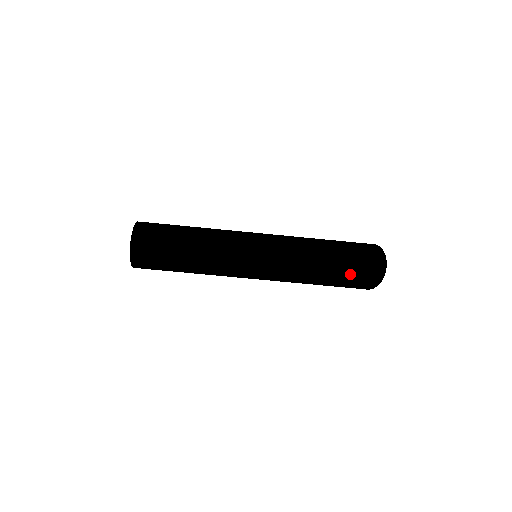
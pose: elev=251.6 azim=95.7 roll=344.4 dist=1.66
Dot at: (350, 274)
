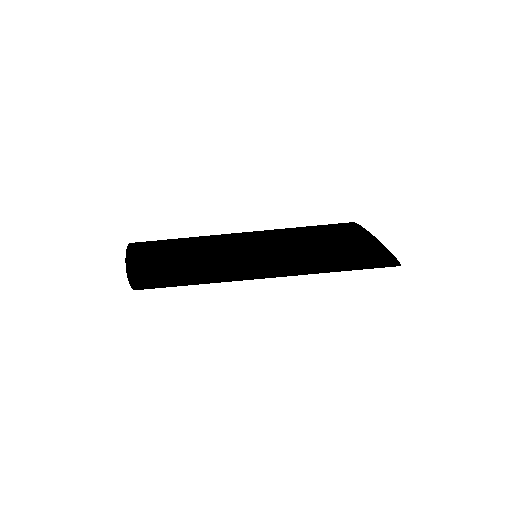
Dot at: (352, 230)
